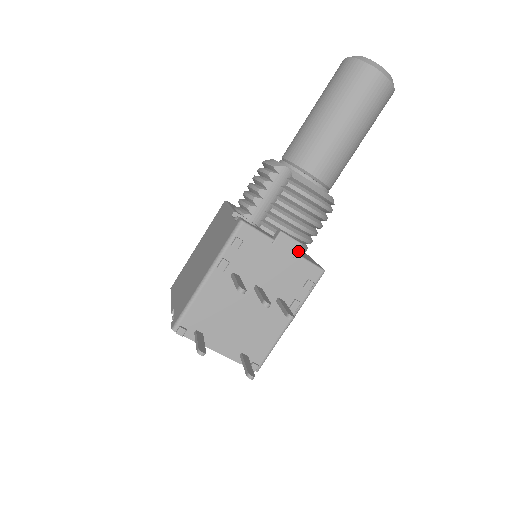
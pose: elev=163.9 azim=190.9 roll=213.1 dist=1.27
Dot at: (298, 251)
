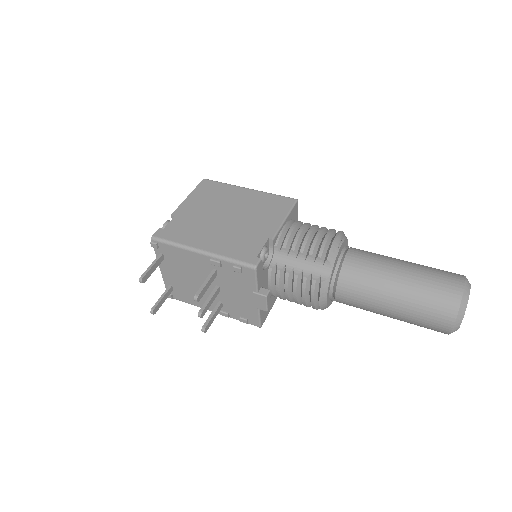
Dot at: occluded
